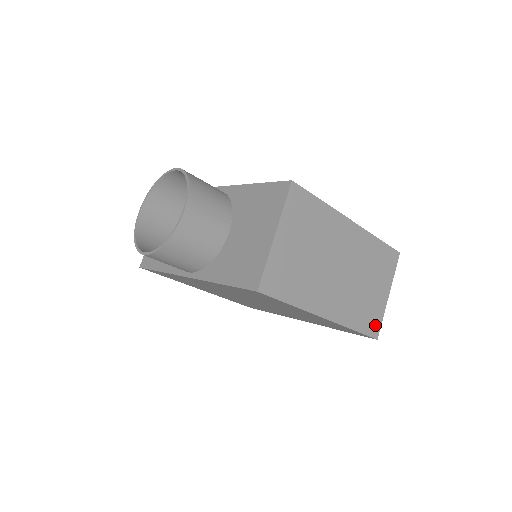
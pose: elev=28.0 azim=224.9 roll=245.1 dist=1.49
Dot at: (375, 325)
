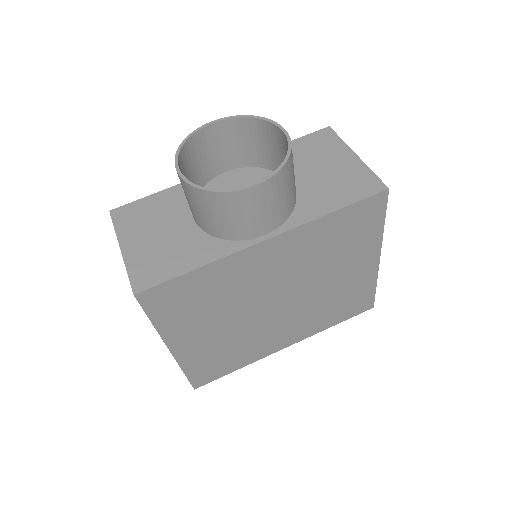
Dot at: occluded
